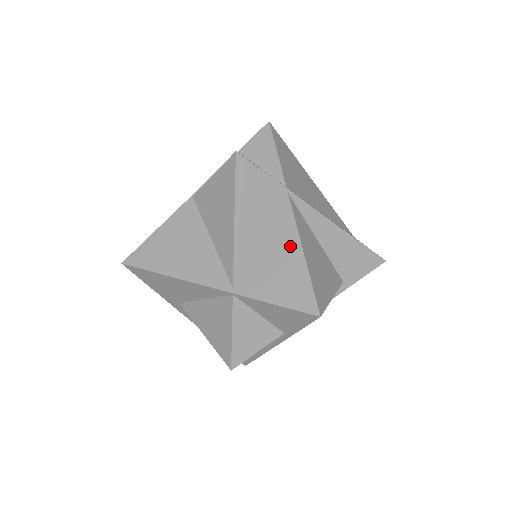
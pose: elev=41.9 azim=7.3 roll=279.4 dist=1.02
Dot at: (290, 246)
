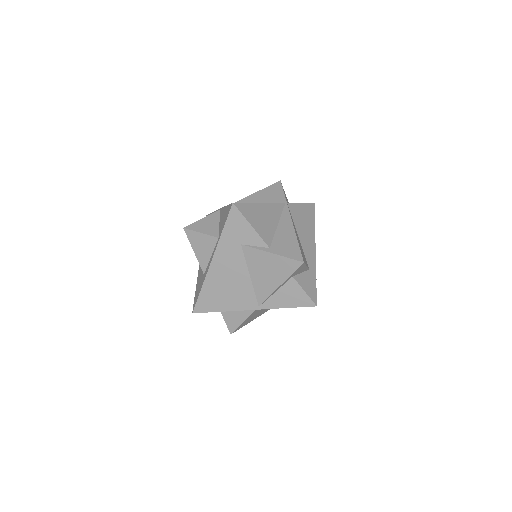
Dot at: occluded
